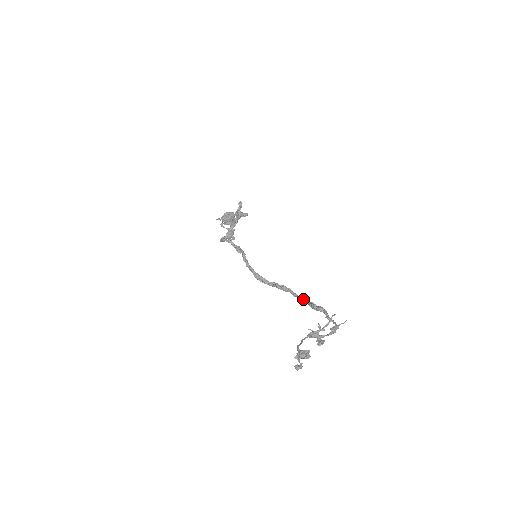
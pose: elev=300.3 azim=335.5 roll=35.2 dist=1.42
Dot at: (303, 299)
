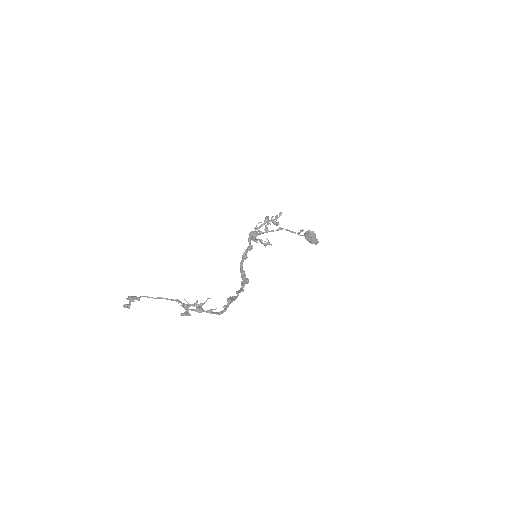
Dot at: (236, 292)
